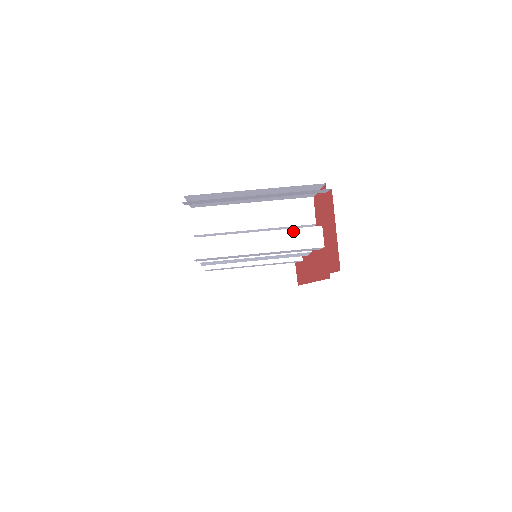
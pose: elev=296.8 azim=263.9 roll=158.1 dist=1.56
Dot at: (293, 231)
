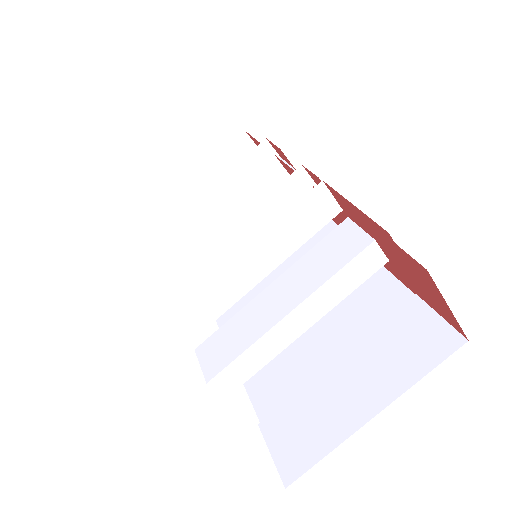
Dot at: (338, 276)
